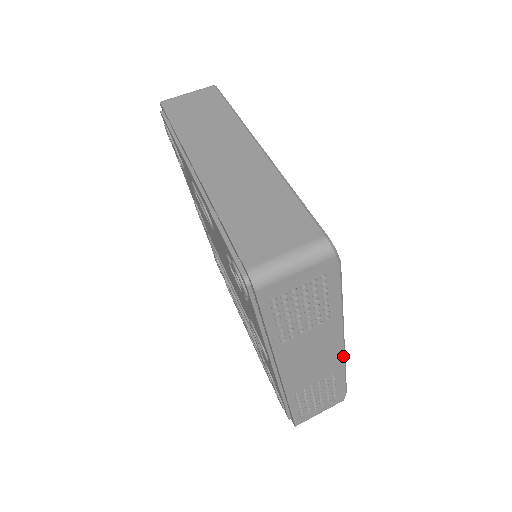
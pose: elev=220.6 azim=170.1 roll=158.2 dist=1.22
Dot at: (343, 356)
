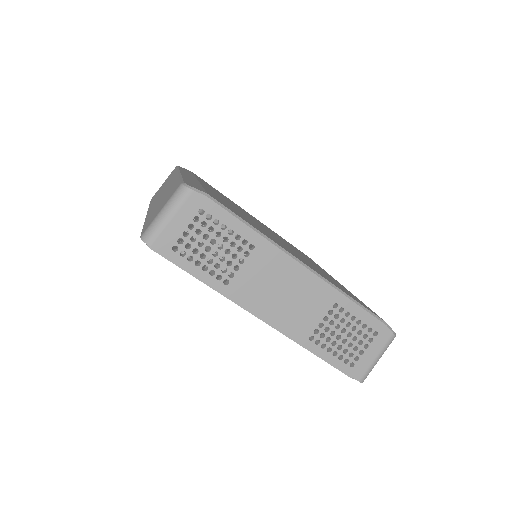
Dot at: (322, 280)
